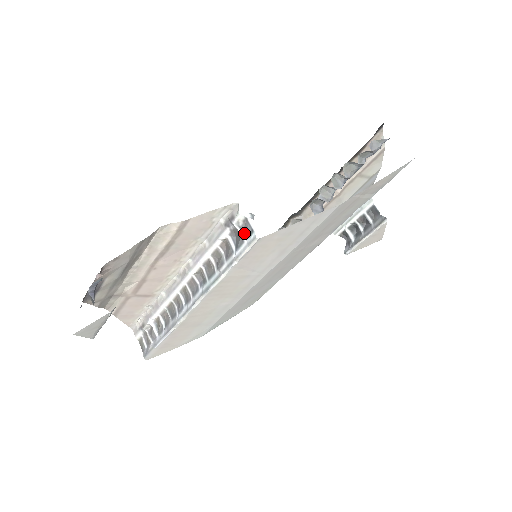
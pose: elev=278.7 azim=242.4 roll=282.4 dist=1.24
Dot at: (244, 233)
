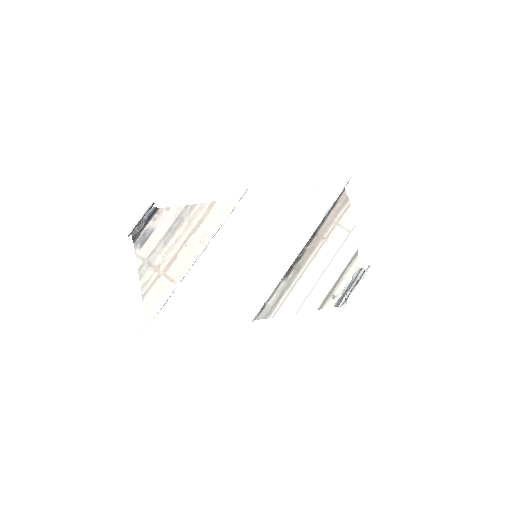
Dot at: occluded
